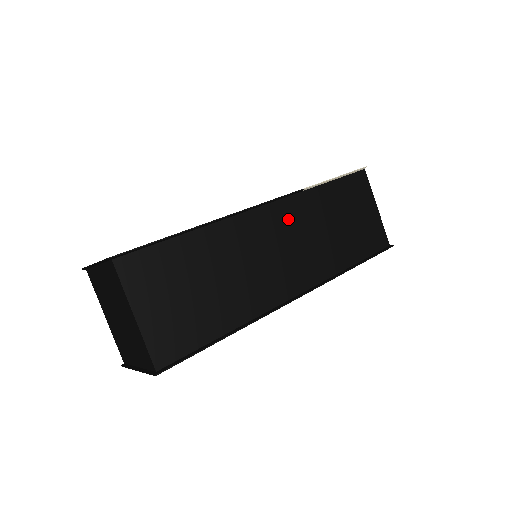
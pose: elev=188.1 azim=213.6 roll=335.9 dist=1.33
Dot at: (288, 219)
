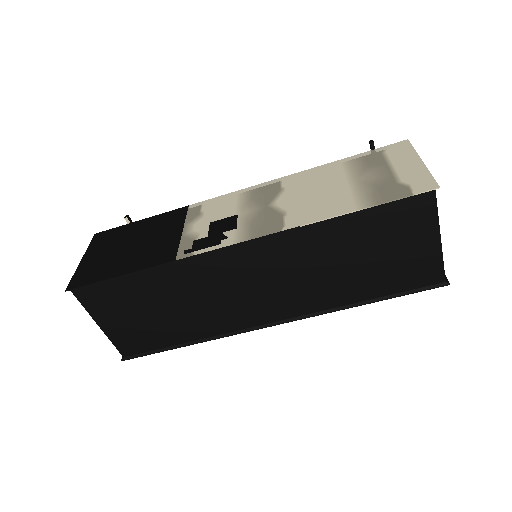
Dot at: (271, 256)
